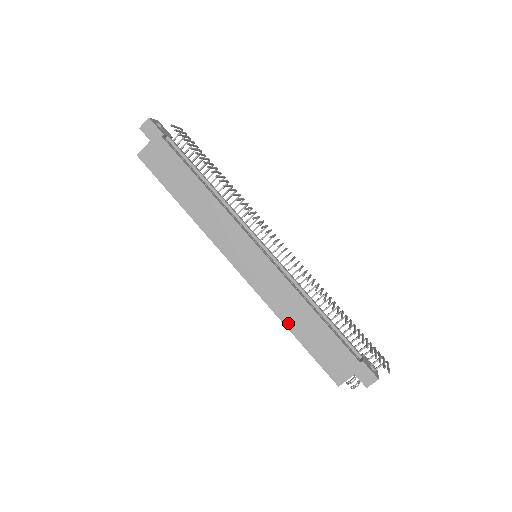
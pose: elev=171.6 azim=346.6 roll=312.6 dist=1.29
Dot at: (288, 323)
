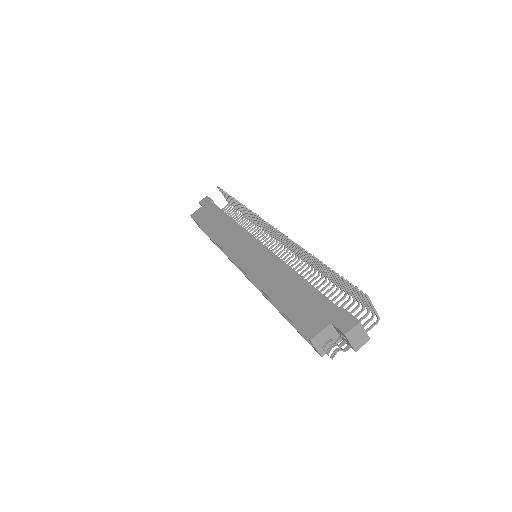
Dot at: (268, 290)
